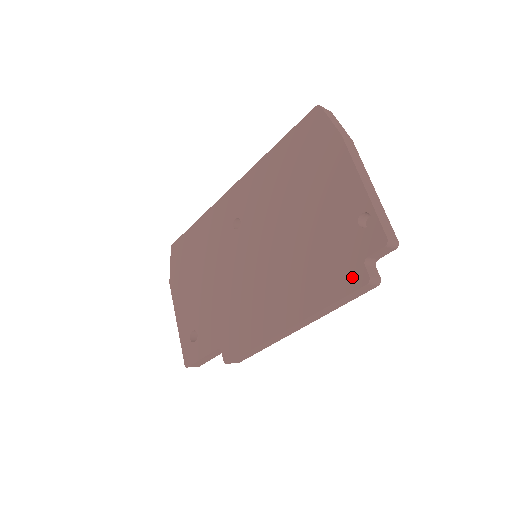
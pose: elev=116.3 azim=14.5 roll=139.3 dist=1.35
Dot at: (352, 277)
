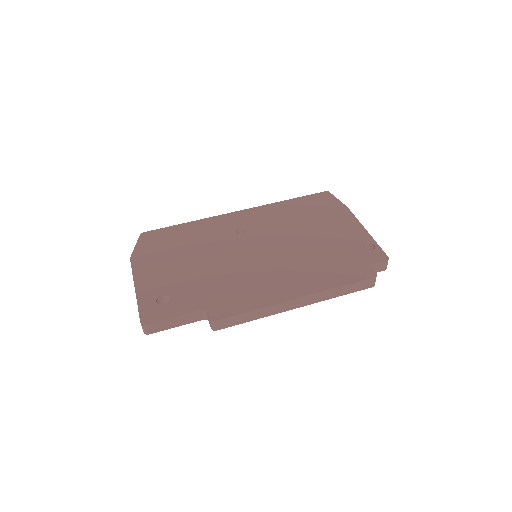
Dot at: (362, 272)
